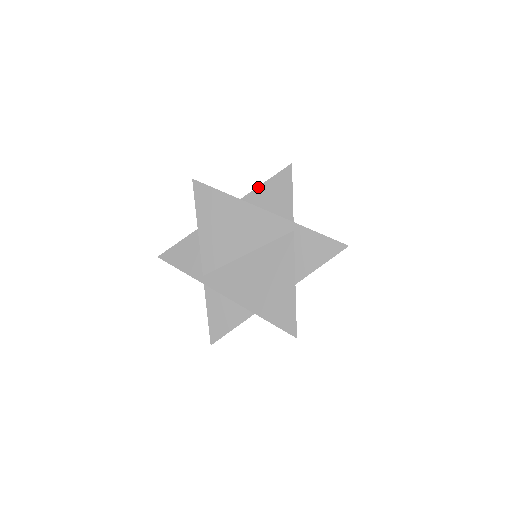
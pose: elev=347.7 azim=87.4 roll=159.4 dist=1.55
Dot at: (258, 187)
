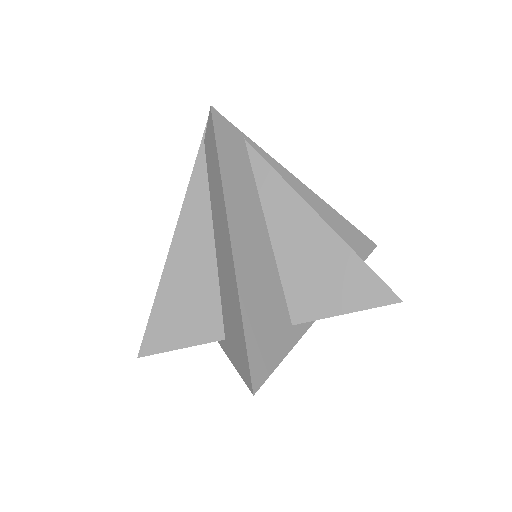
Dot at: occluded
